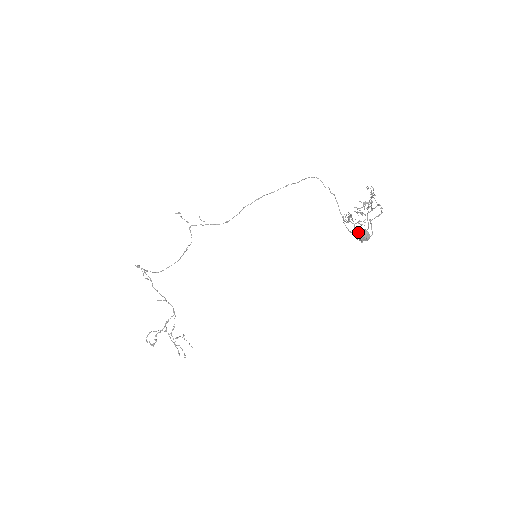
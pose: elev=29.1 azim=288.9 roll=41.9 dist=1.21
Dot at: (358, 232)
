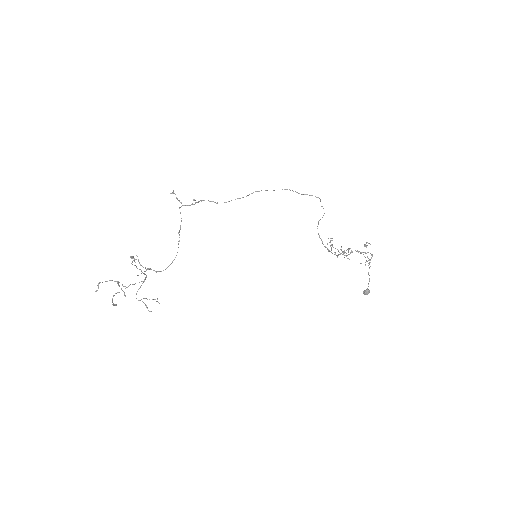
Dot at: occluded
